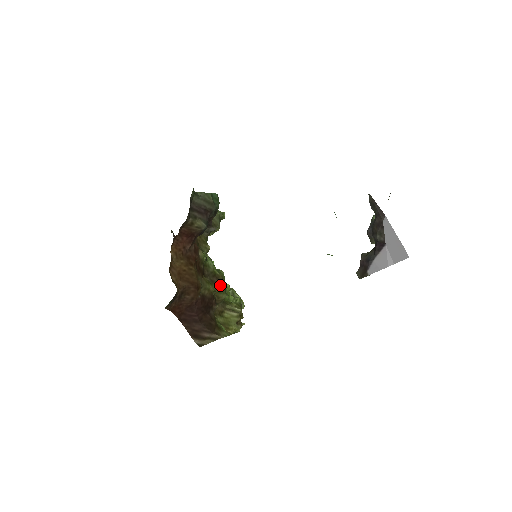
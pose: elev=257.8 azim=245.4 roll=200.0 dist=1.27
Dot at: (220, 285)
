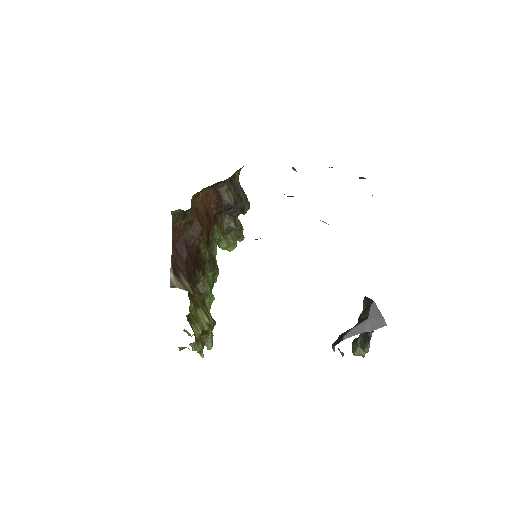
Dot at: (212, 273)
